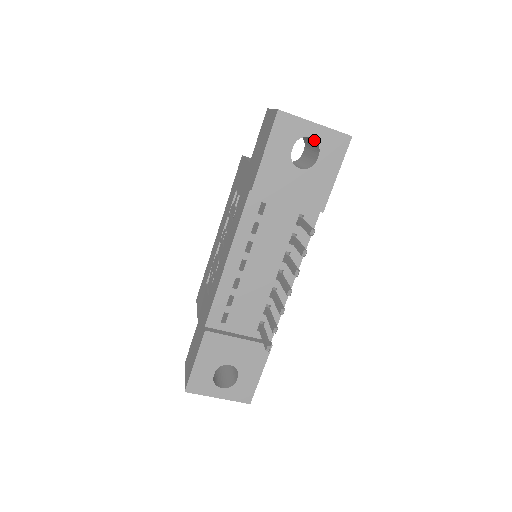
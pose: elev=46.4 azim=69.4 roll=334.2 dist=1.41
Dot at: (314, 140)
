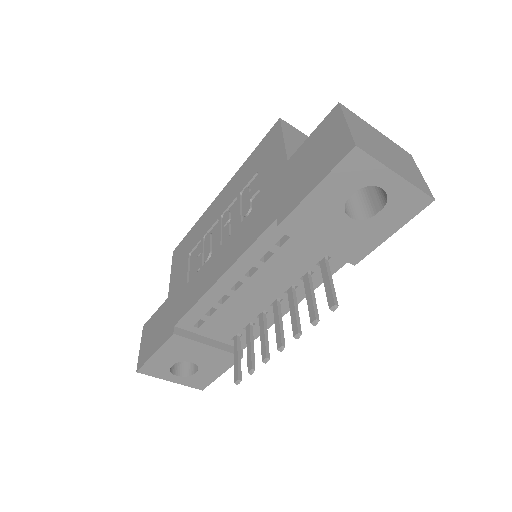
Dot at: (384, 188)
